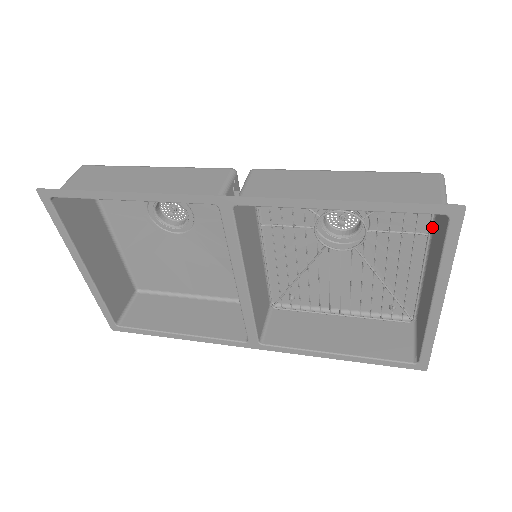
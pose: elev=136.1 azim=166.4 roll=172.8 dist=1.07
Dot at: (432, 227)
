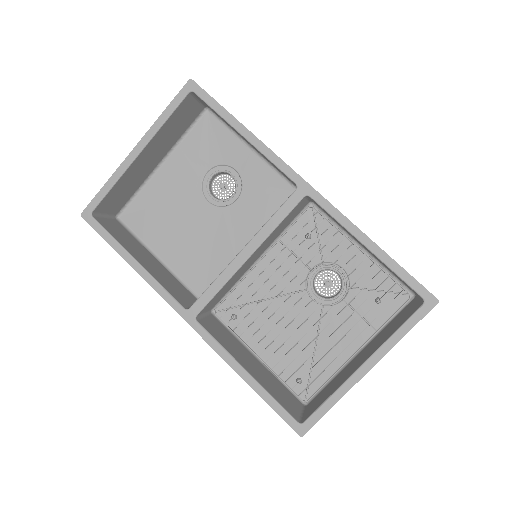
Dot at: (381, 329)
